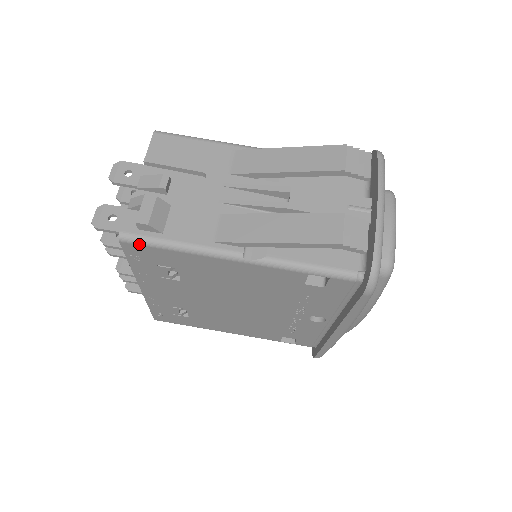
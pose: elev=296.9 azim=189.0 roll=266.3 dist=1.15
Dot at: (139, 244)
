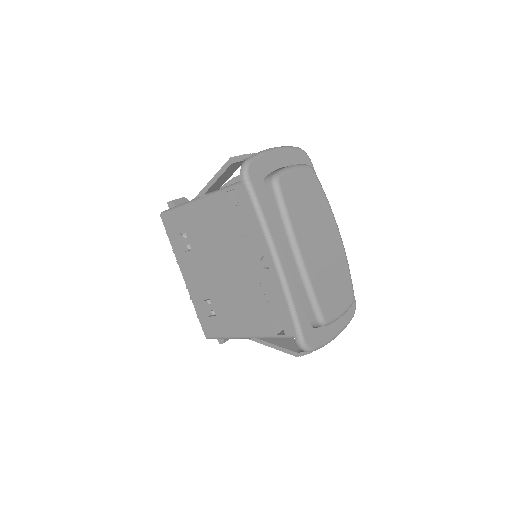
Dot at: (166, 214)
